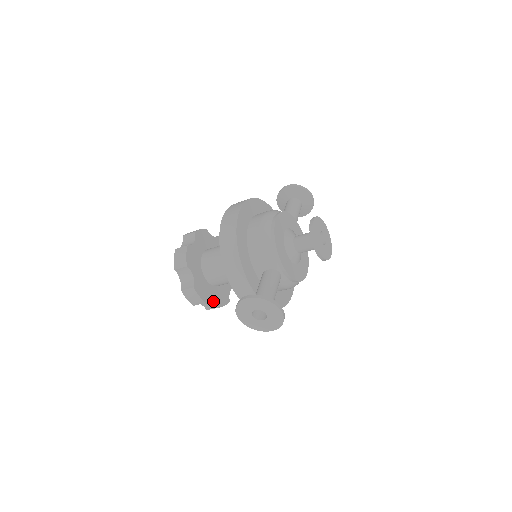
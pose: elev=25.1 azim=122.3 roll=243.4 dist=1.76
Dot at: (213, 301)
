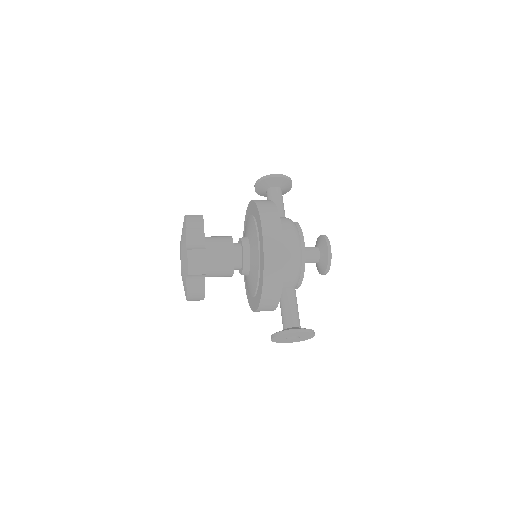
Dot at: occluded
